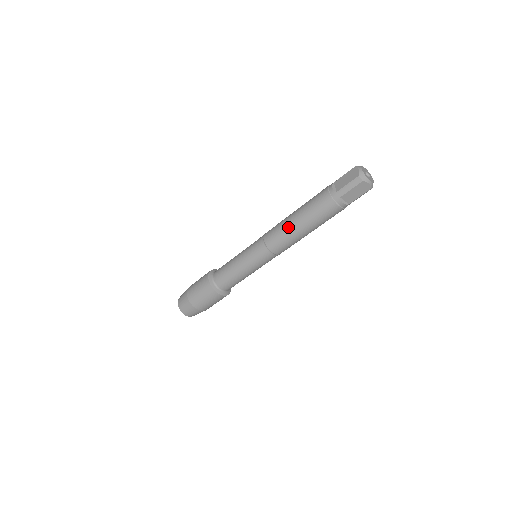
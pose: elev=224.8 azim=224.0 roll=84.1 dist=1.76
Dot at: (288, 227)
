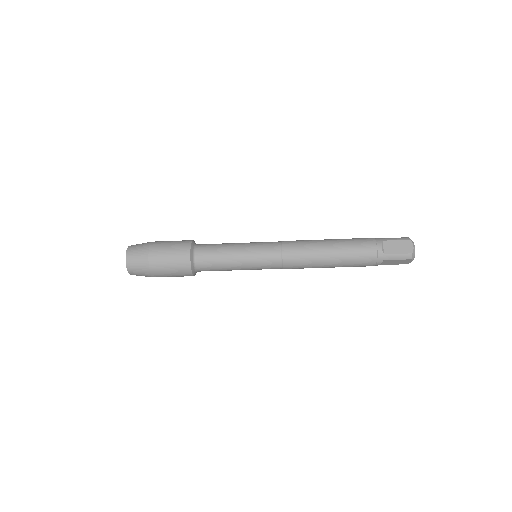
Dot at: (318, 256)
